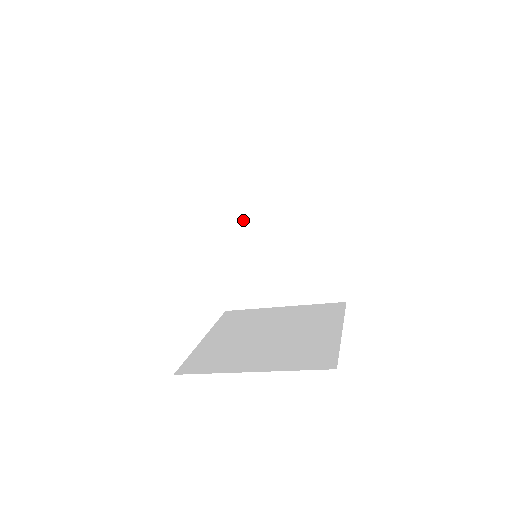
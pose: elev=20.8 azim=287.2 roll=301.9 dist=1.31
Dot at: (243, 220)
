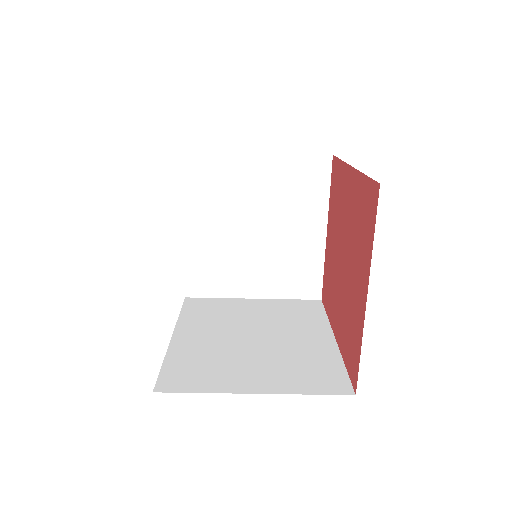
Dot at: (222, 323)
